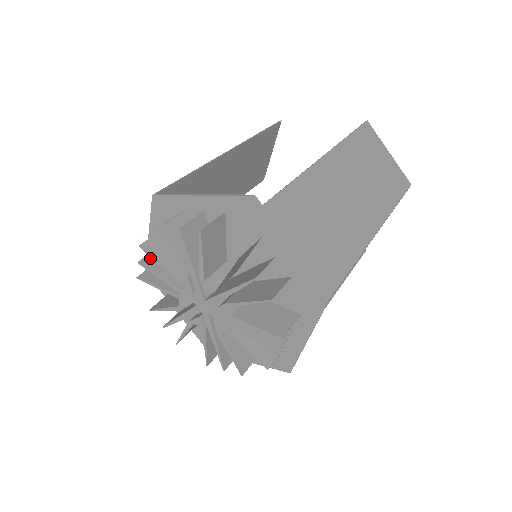
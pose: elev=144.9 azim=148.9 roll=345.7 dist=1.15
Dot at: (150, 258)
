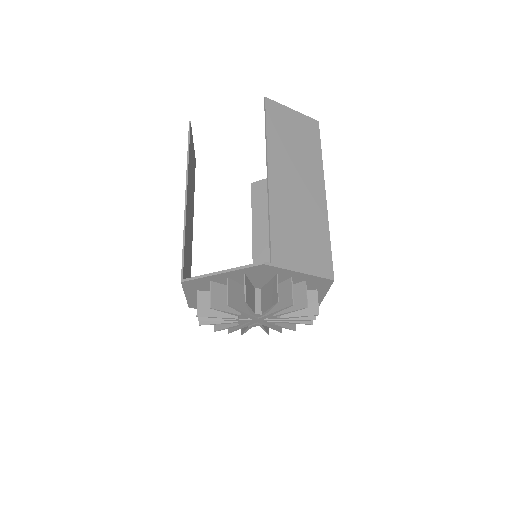
Dot at: occluded
